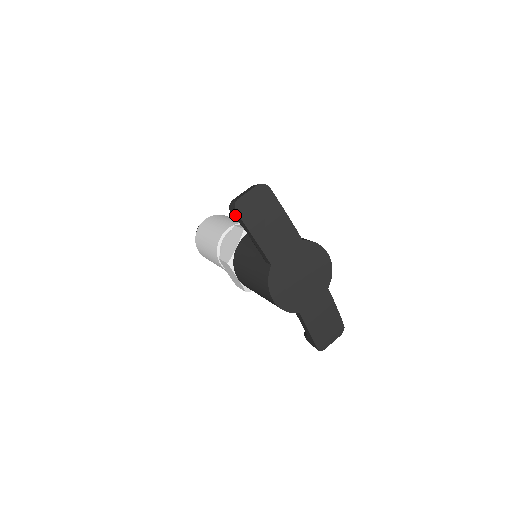
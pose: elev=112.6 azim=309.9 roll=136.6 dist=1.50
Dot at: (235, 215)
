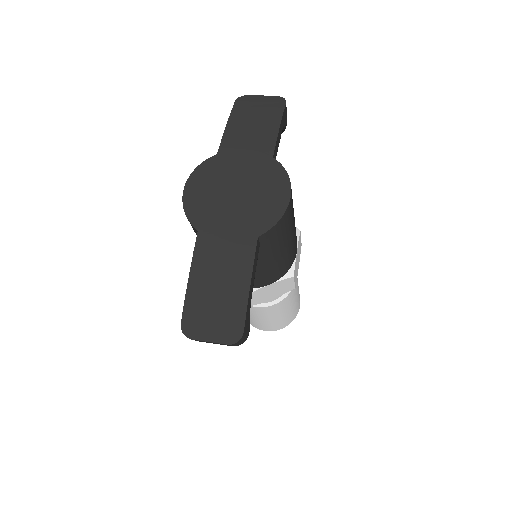
Dot at: occluded
